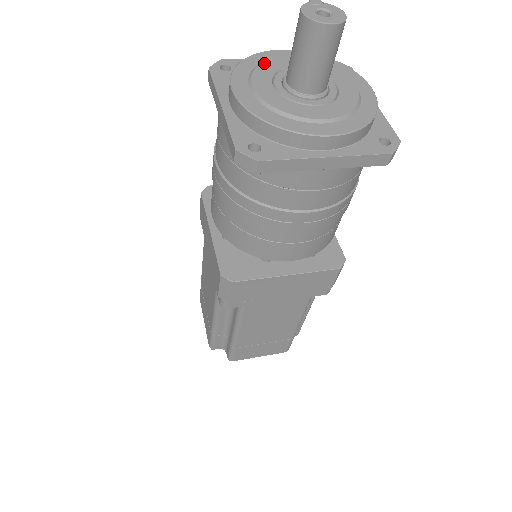
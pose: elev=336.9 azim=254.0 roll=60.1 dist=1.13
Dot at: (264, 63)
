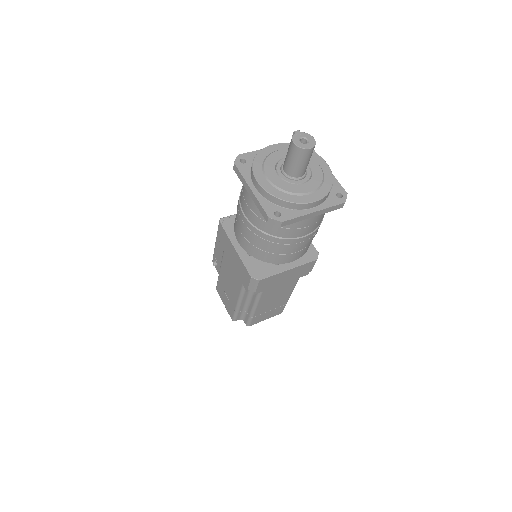
Dot at: (267, 158)
